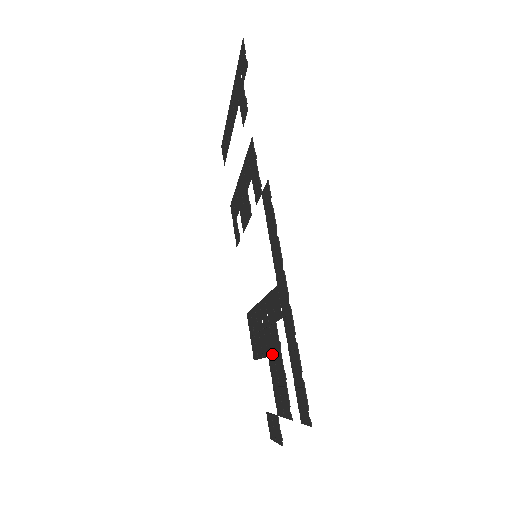
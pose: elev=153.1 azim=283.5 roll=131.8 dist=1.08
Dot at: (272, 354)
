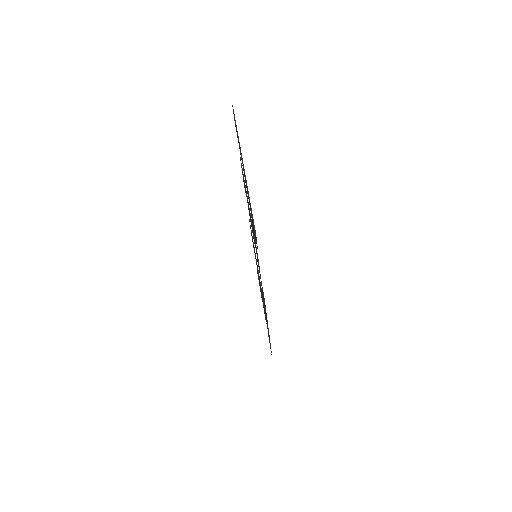
Dot at: occluded
